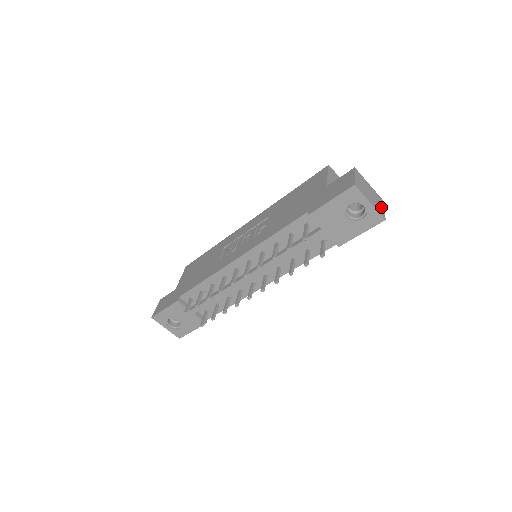
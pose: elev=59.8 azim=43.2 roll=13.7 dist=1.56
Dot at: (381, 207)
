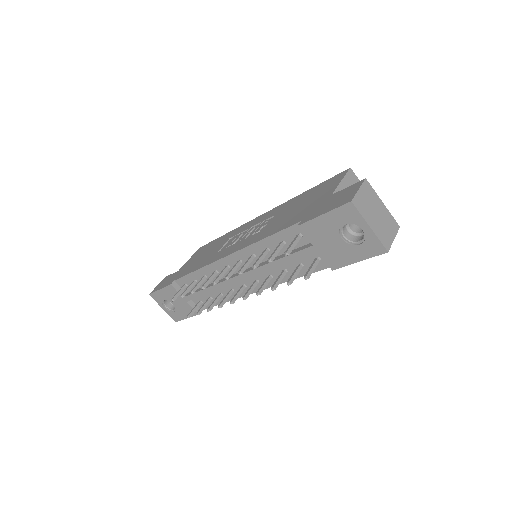
Dot at: (389, 234)
